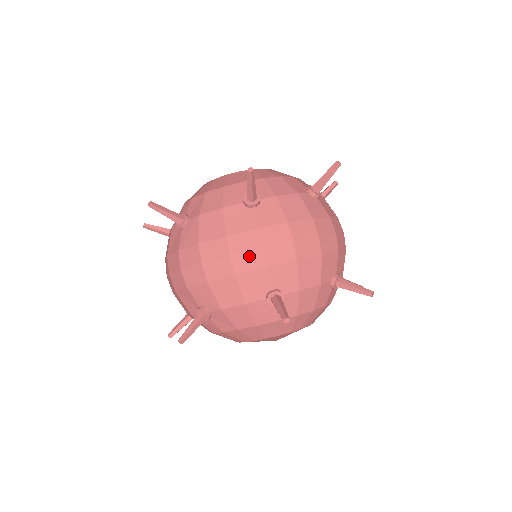
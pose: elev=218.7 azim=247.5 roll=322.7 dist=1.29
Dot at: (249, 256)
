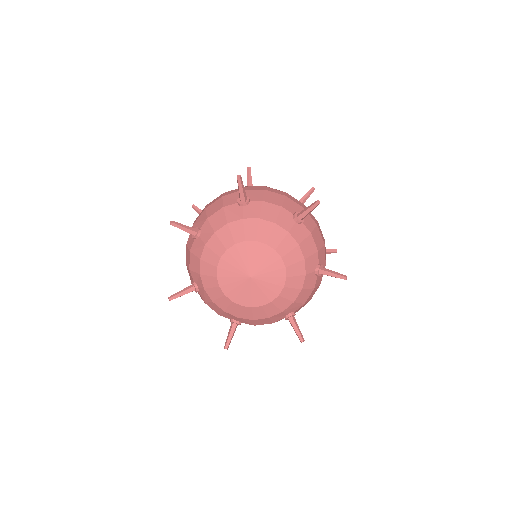
Dot at: (235, 190)
